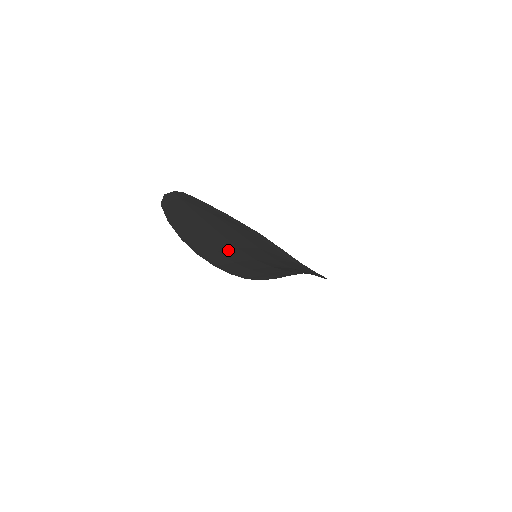
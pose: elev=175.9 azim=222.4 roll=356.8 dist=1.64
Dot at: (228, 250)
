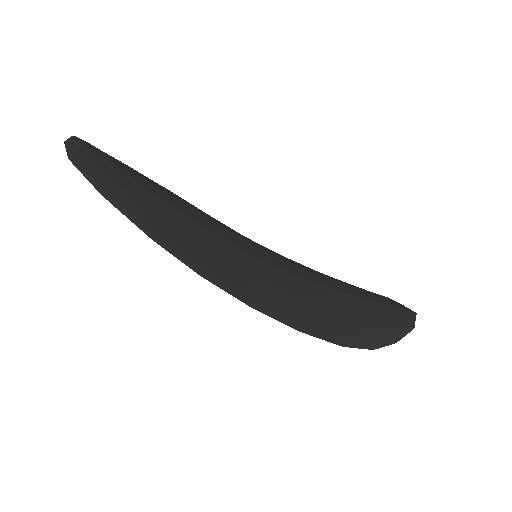
Dot at: occluded
